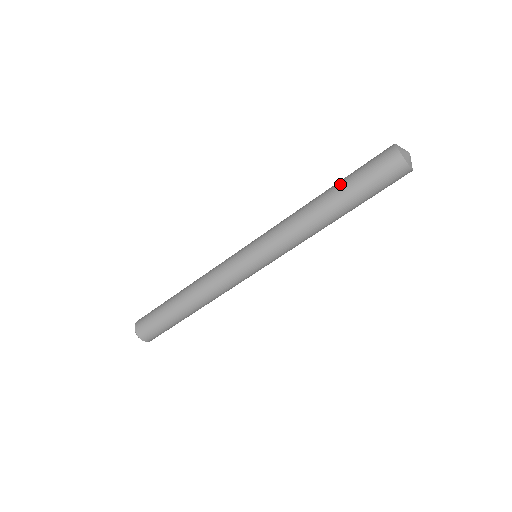
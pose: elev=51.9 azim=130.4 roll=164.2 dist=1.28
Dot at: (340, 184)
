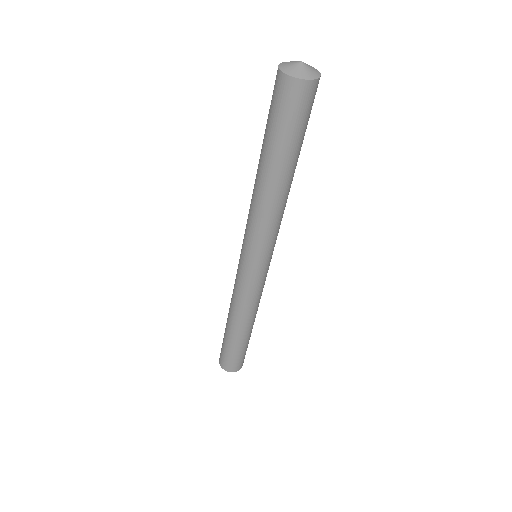
Dot at: (267, 152)
